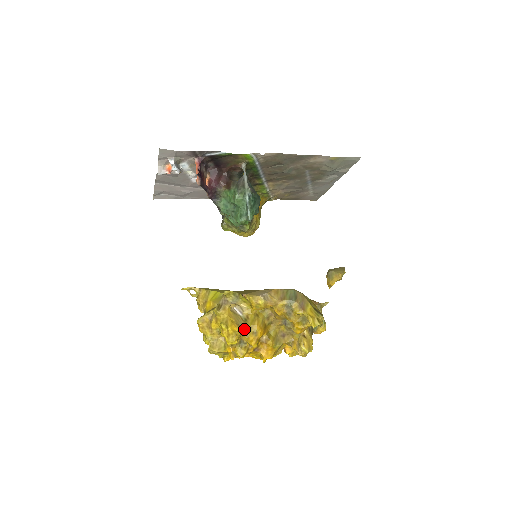
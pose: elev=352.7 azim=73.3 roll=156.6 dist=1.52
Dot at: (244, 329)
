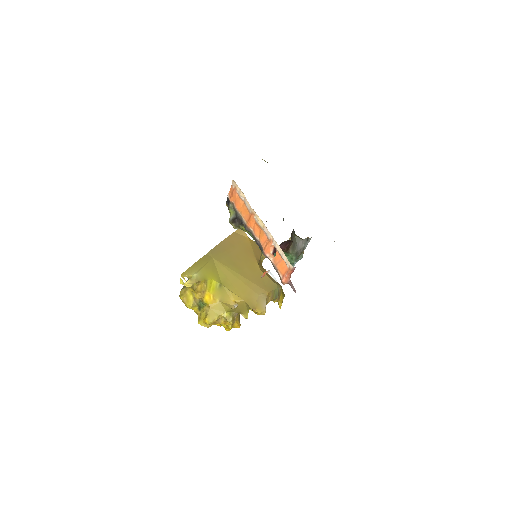
Dot at: (239, 320)
